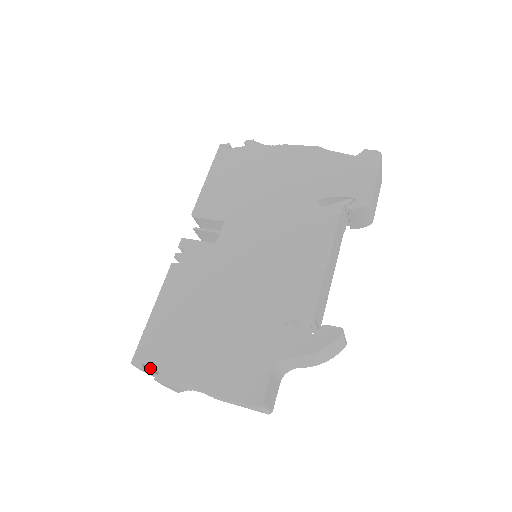
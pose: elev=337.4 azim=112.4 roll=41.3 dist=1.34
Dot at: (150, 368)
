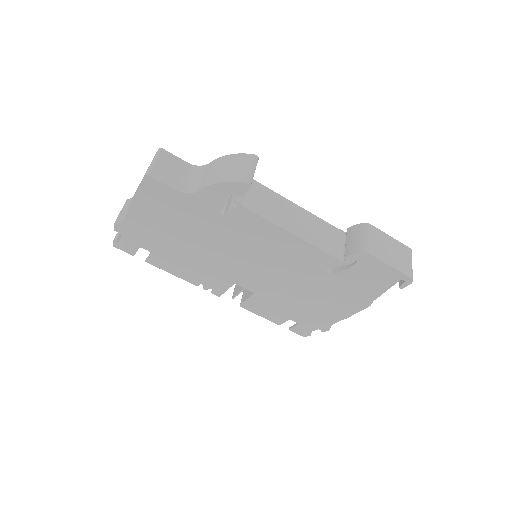
Dot at: occluded
